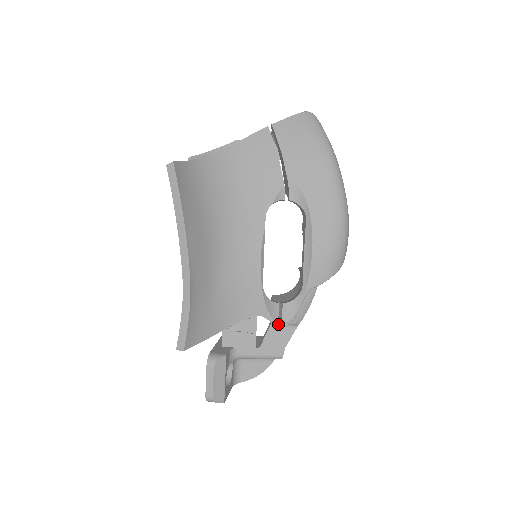
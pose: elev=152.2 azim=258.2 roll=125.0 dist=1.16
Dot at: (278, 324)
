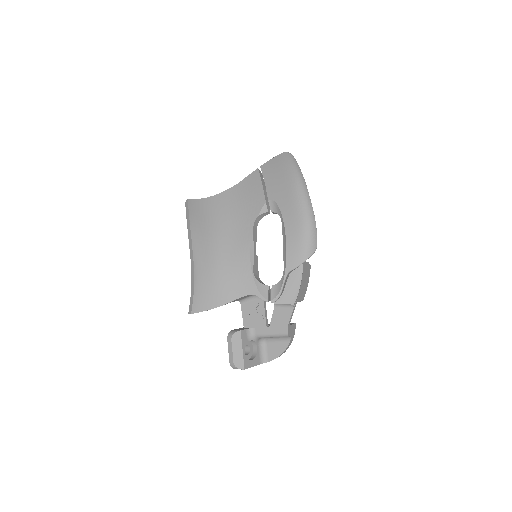
Dot at: (279, 306)
